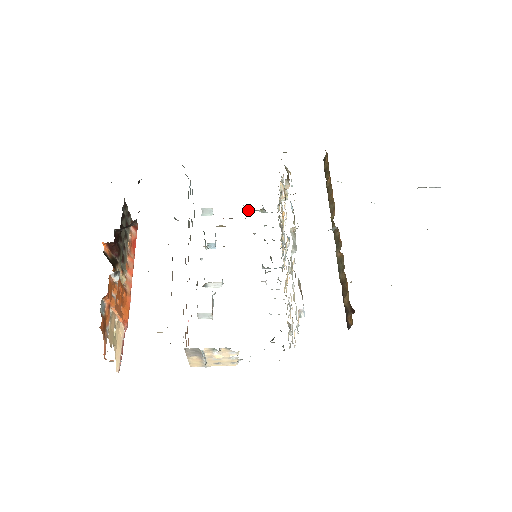
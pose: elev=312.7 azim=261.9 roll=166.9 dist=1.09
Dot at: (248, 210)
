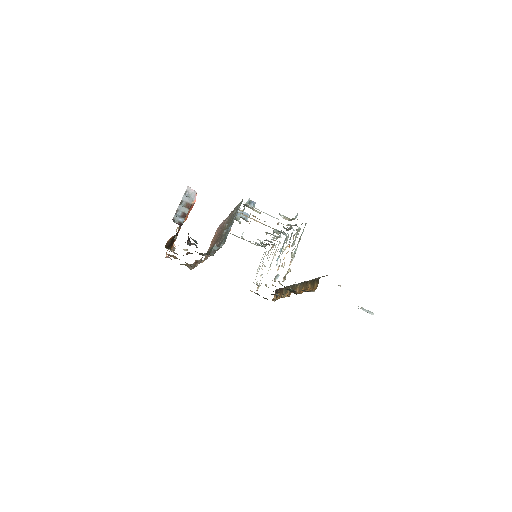
Dot at: occluded
